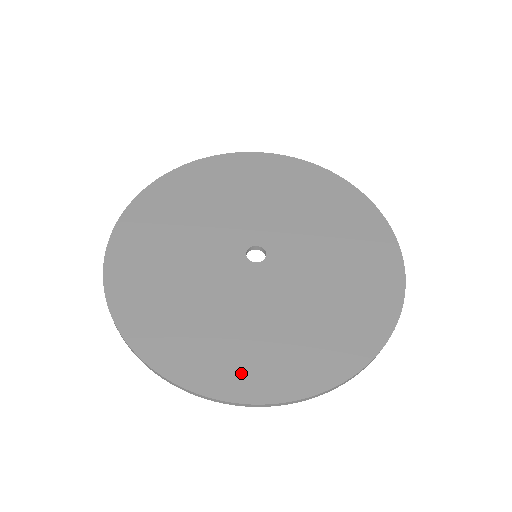
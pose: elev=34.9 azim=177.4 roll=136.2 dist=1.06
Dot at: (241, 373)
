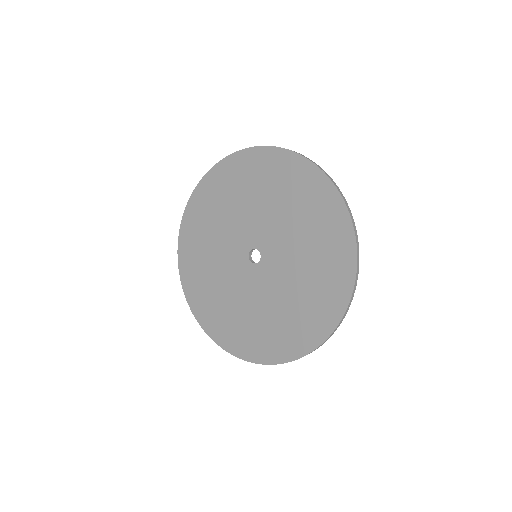
Dot at: (211, 318)
